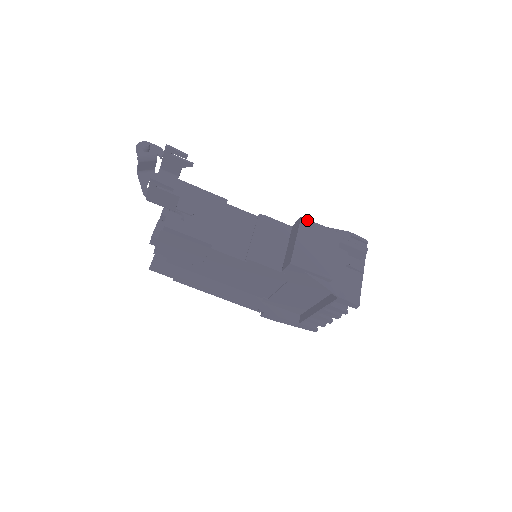
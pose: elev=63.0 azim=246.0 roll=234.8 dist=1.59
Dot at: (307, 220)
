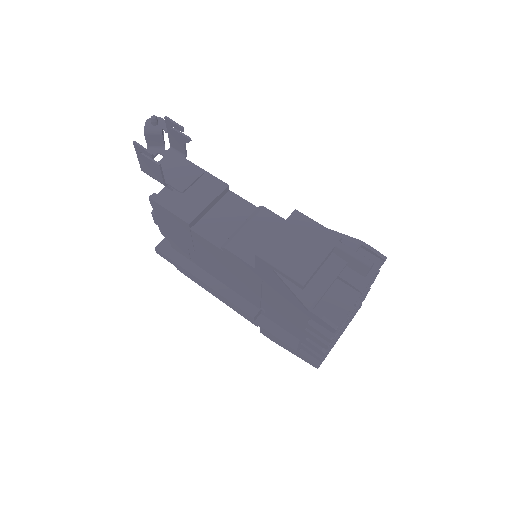
Dot at: (301, 214)
